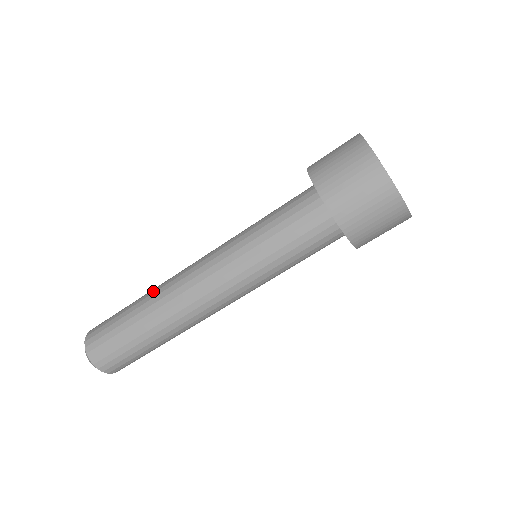
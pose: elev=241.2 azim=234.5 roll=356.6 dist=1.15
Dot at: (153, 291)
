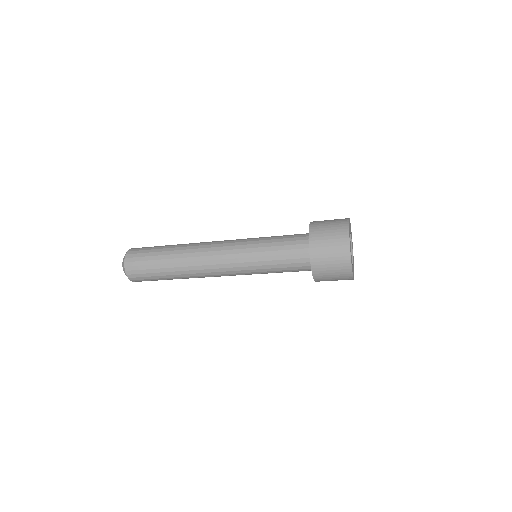
Dot at: (181, 260)
